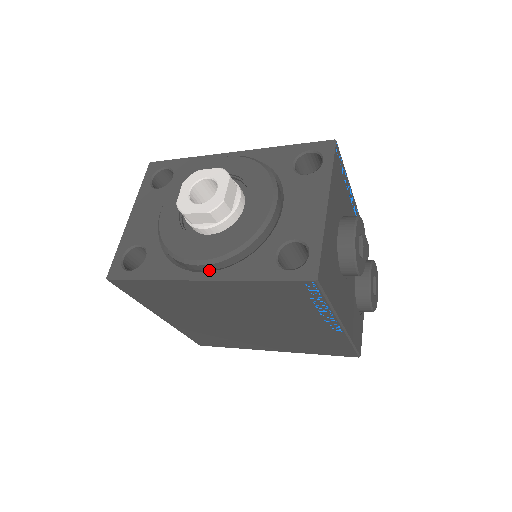
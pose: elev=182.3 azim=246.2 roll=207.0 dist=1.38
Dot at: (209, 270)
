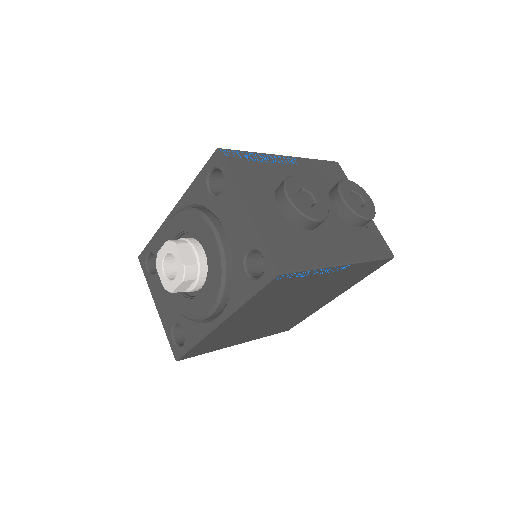
Dot at: (220, 312)
